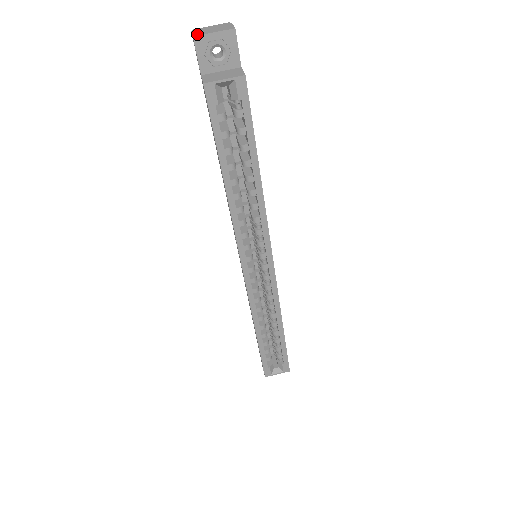
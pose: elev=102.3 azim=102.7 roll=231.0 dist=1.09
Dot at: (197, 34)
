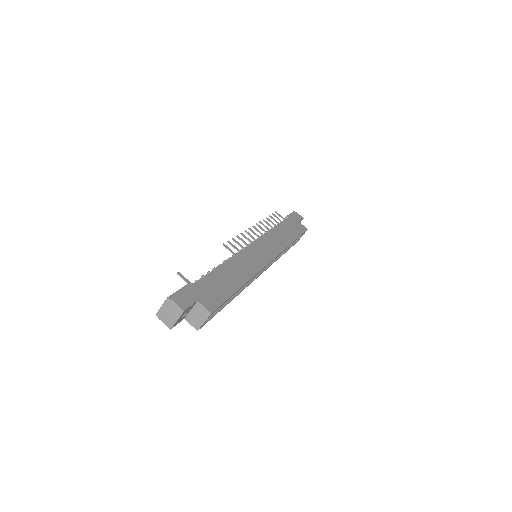
Dot at: (169, 326)
